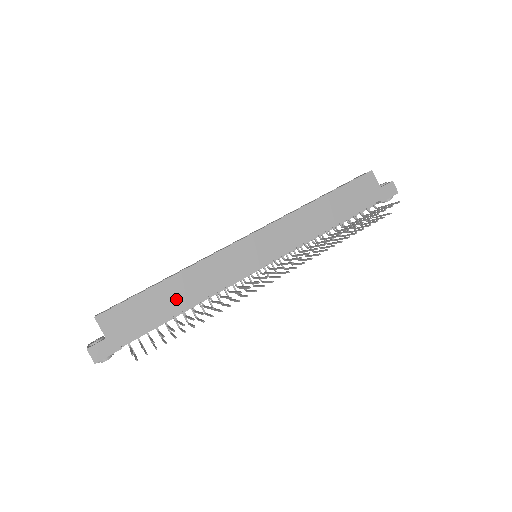
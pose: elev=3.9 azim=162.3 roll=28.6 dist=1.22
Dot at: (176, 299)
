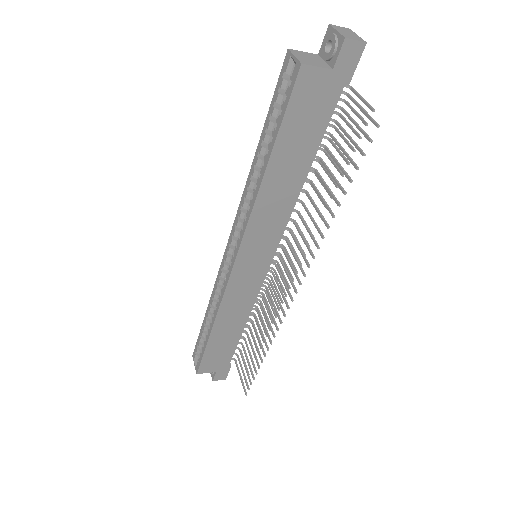
Dot at: (231, 331)
